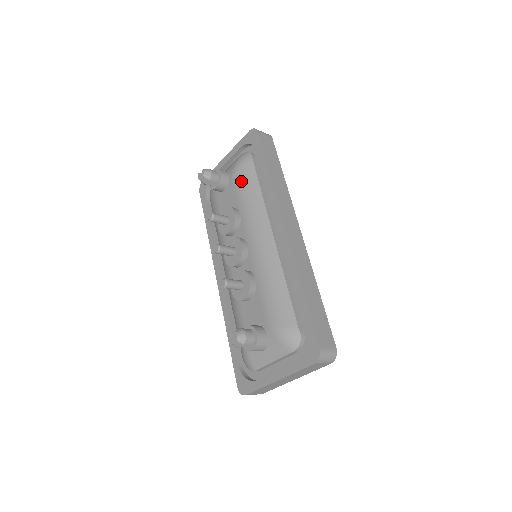
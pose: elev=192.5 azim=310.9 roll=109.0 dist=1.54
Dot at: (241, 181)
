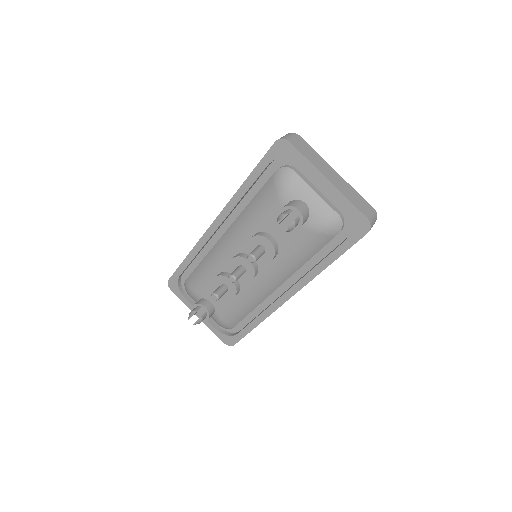
Dot at: (306, 243)
